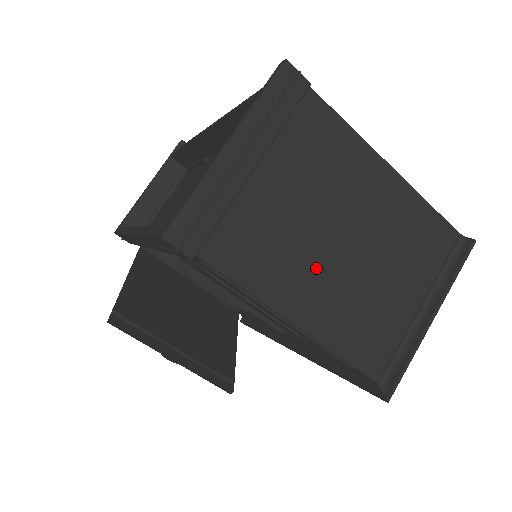
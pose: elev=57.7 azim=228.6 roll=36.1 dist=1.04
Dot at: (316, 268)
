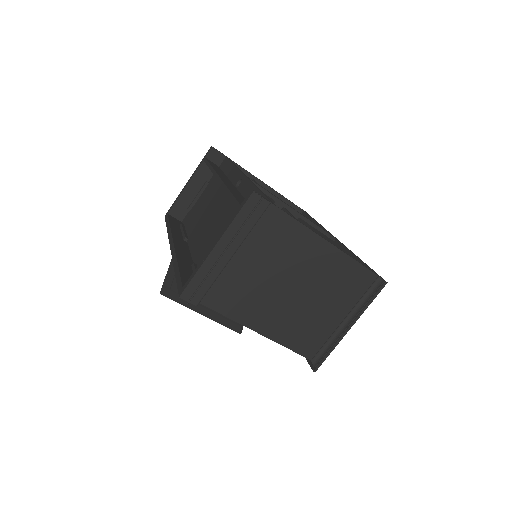
Dot at: (272, 303)
